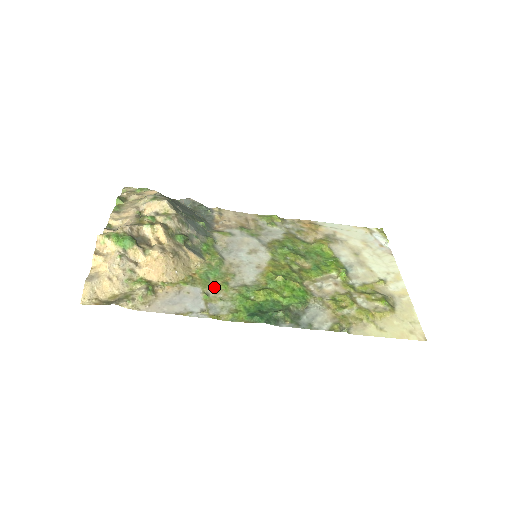
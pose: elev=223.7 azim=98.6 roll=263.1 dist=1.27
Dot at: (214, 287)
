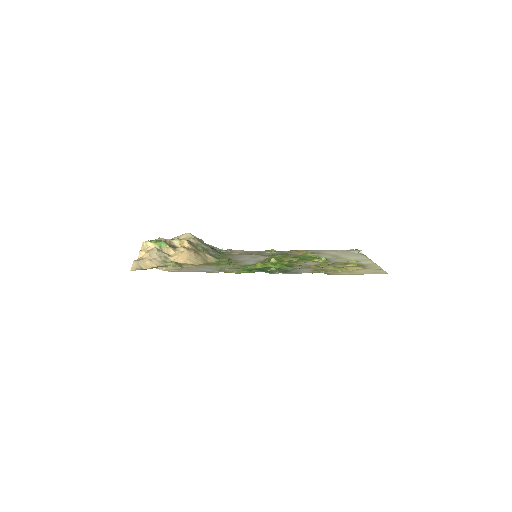
Dot at: (224, 266)
